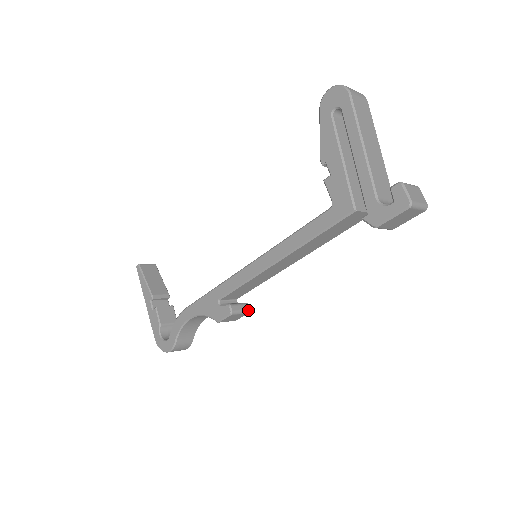
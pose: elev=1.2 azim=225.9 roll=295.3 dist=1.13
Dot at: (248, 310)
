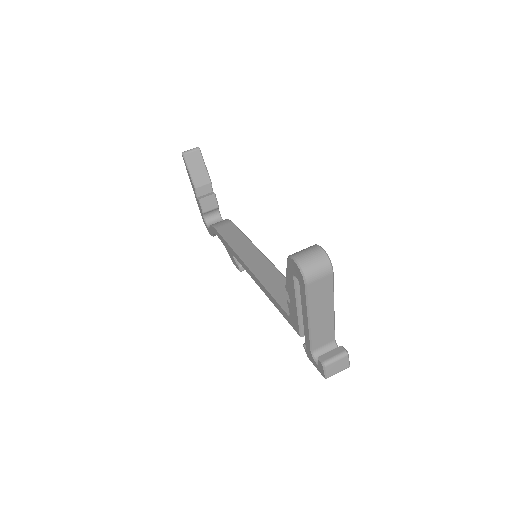
Dot at: occluded
